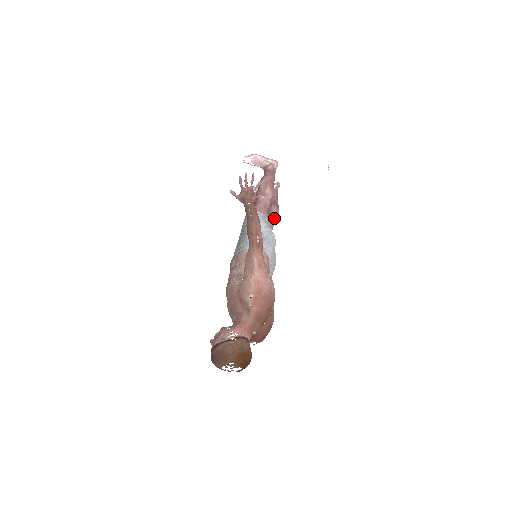
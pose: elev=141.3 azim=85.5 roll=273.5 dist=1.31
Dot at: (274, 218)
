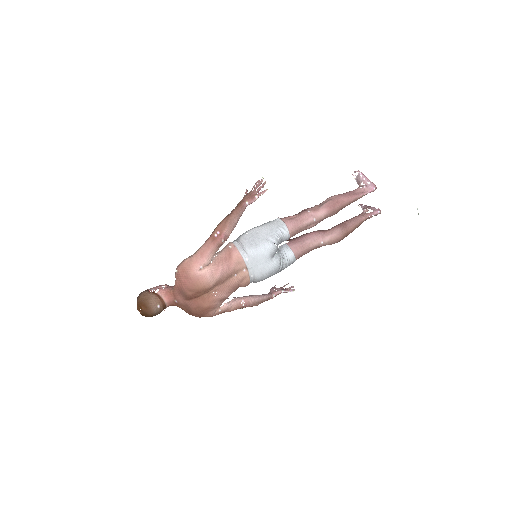
Dot at: (325, 238)
